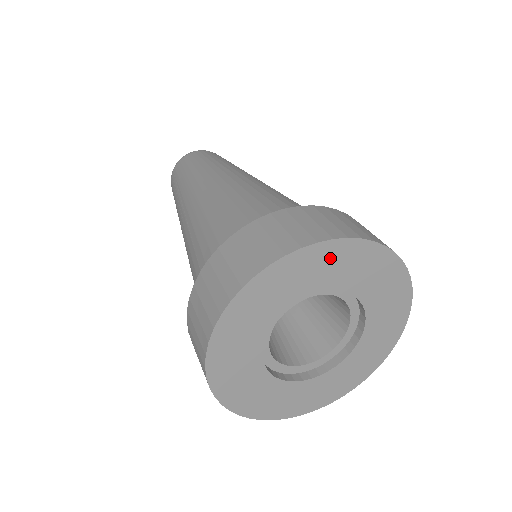
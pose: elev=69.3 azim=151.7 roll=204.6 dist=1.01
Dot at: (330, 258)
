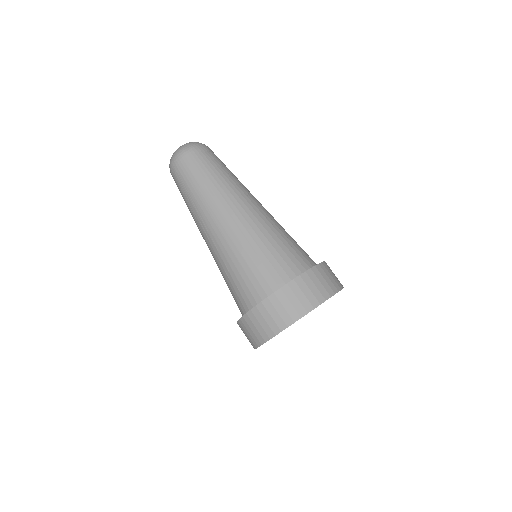
Dot at: occluded
